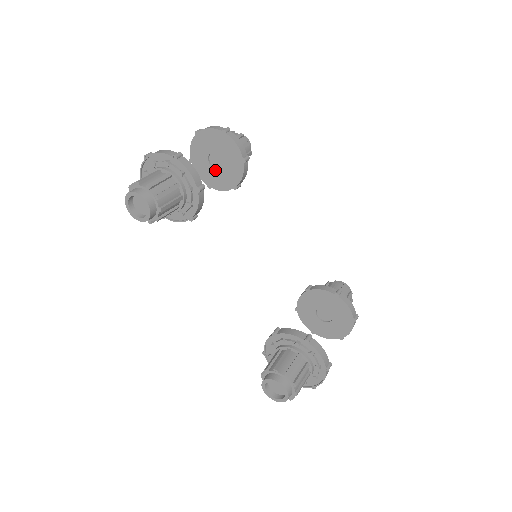
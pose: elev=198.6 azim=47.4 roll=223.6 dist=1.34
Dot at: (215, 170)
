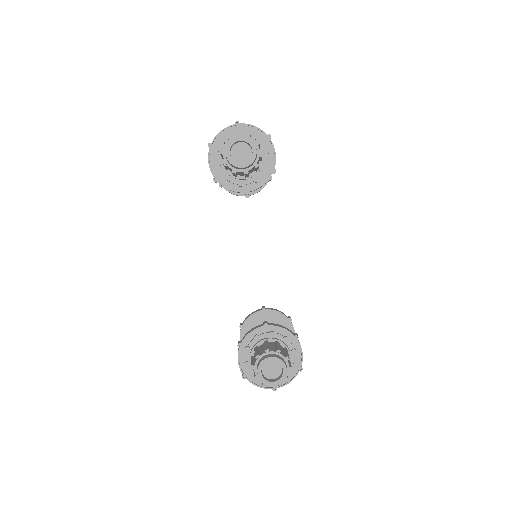
Dot at: occluded
